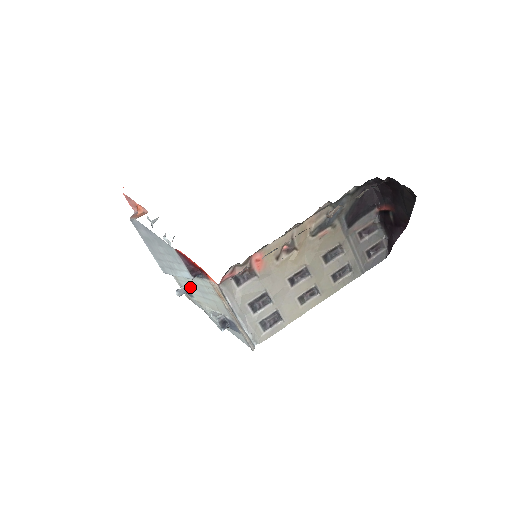
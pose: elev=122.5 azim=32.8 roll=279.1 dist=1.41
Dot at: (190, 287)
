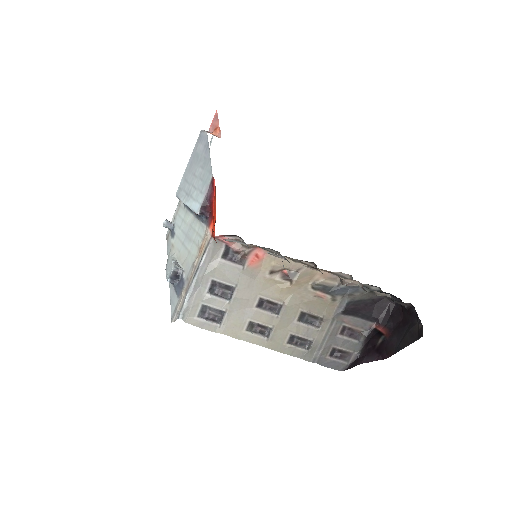
Dot at: (181, 226)
